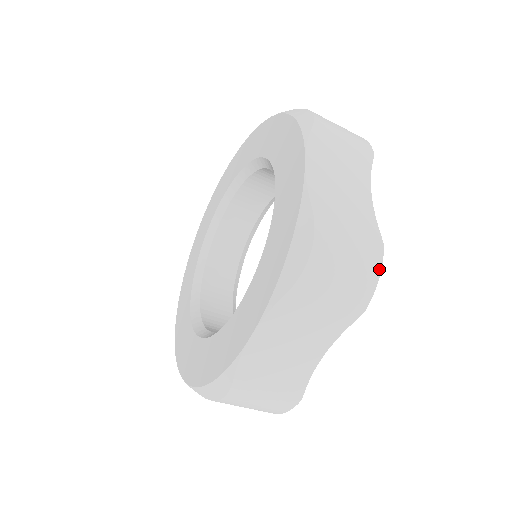
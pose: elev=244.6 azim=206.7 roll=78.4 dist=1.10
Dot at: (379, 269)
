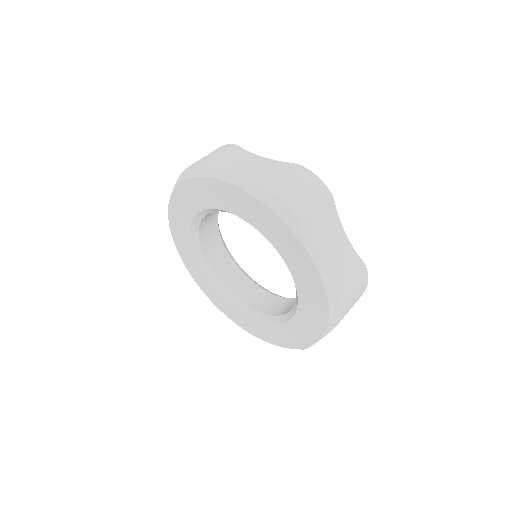
Dot at: (367, 279)
